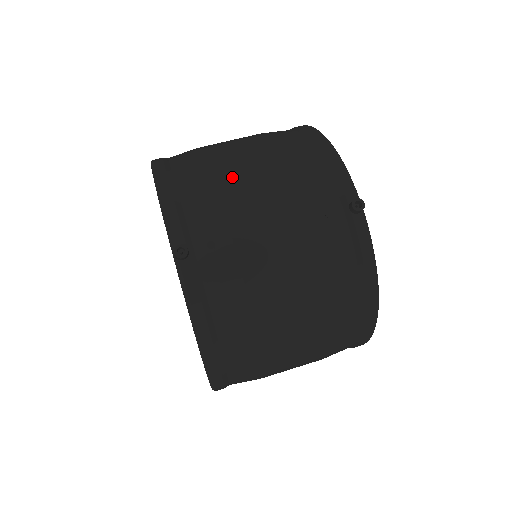
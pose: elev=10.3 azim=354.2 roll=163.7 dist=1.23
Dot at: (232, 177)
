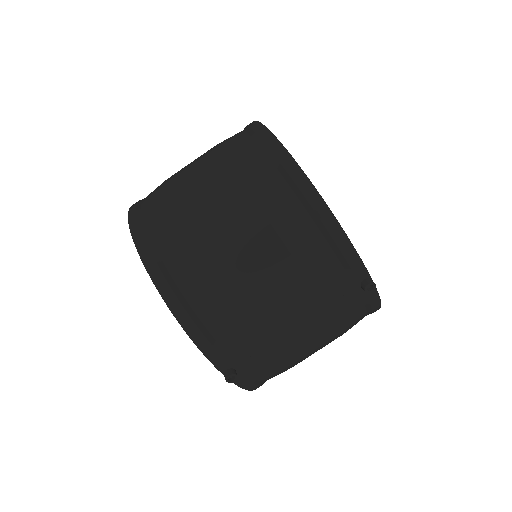
Dot at: (250, 298)
